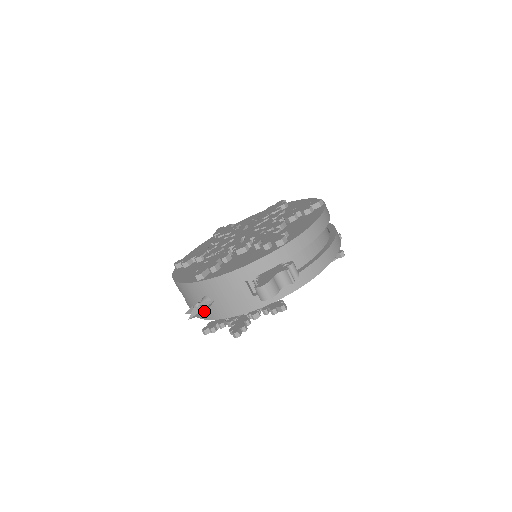
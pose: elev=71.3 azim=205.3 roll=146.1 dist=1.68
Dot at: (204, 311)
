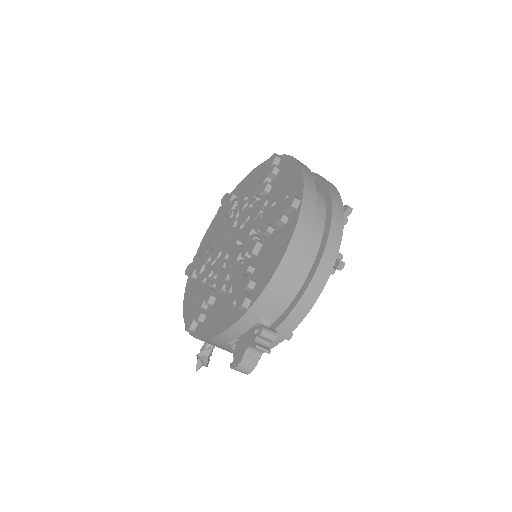
Dot at: (205, 366)
